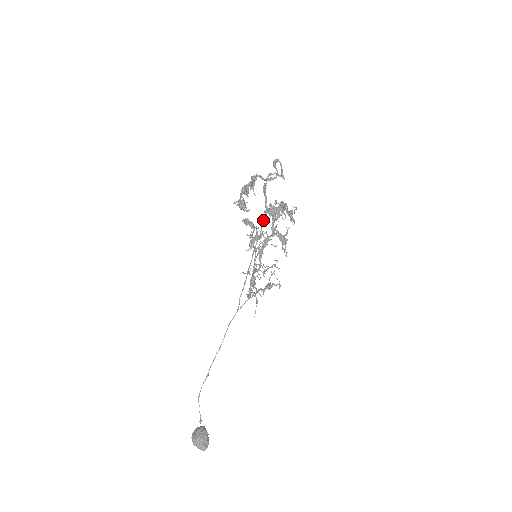
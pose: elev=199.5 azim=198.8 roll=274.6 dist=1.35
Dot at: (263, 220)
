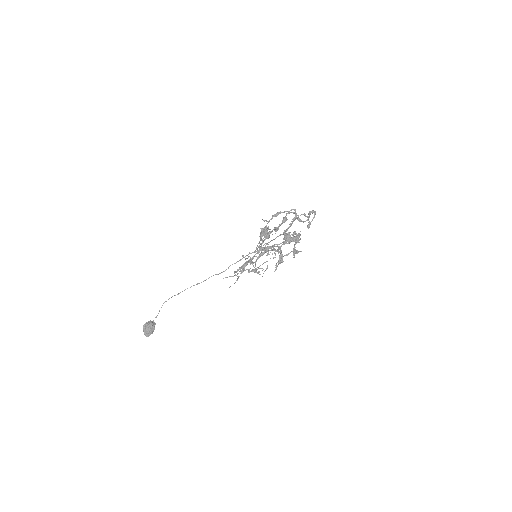
Dot at: (280, 235)
